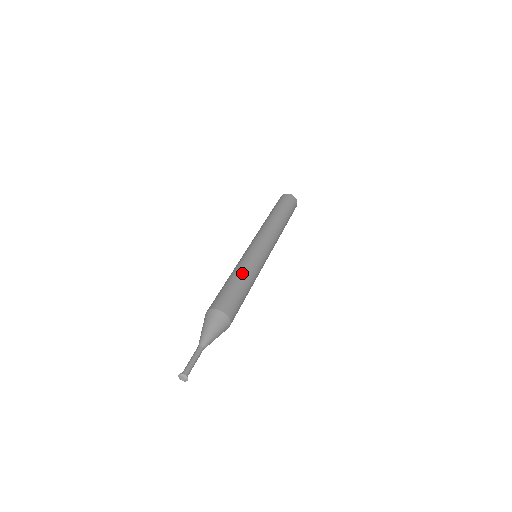
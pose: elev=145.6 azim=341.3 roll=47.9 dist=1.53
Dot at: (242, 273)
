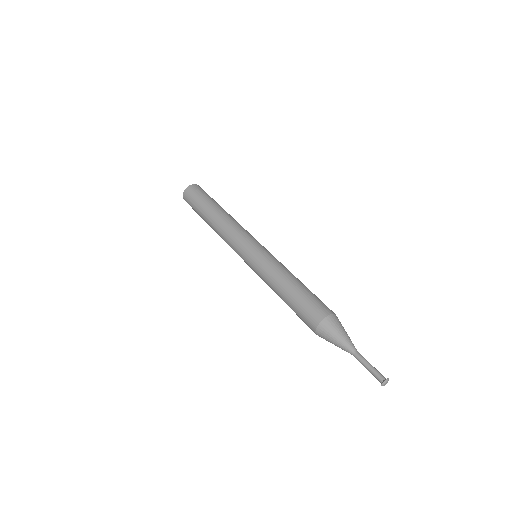
Dot at: occluded
